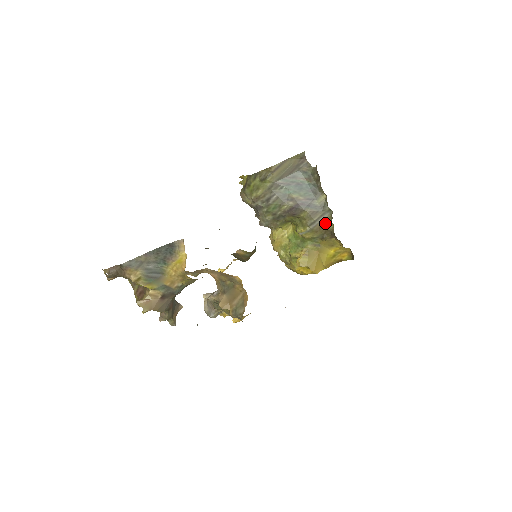
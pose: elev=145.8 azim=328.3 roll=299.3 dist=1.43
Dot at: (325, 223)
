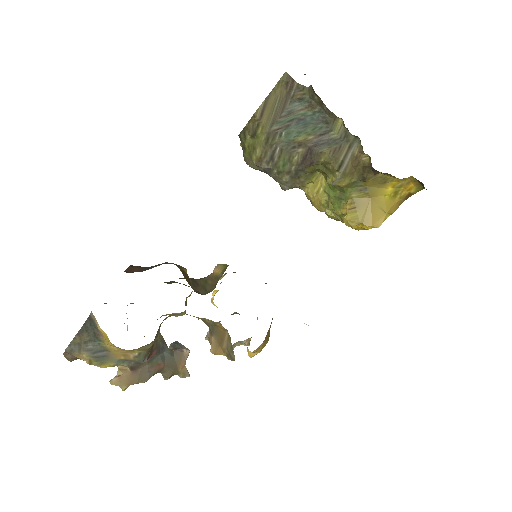
Dot at: (357, 158)
